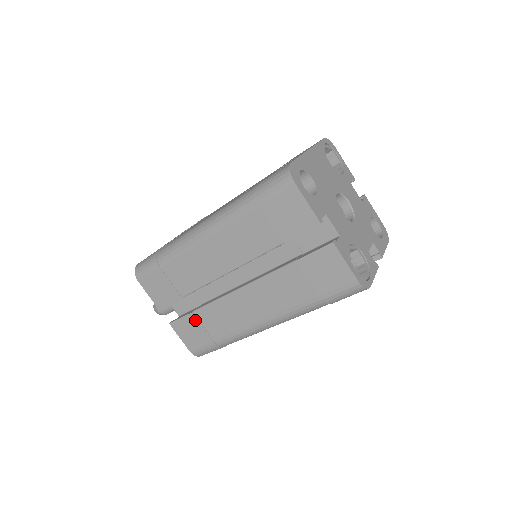
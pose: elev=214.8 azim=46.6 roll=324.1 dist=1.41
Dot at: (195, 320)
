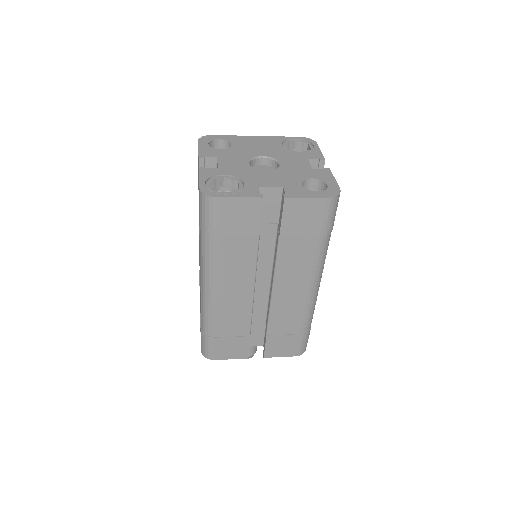
Dot at: occluded
